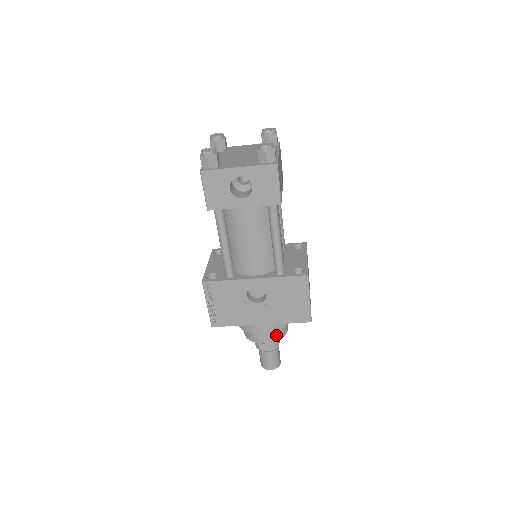
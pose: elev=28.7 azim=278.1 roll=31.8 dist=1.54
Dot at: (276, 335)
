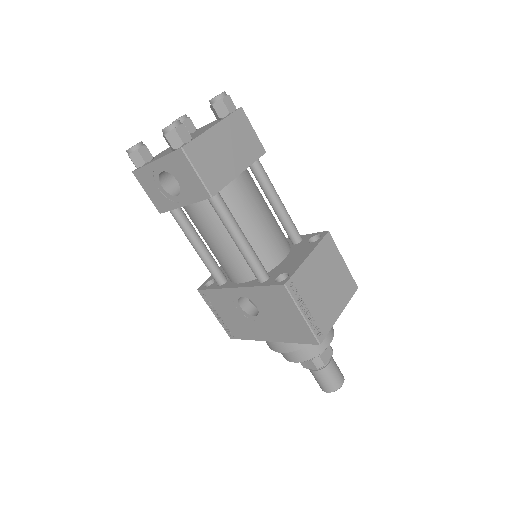
Dot at: (303, 354)
